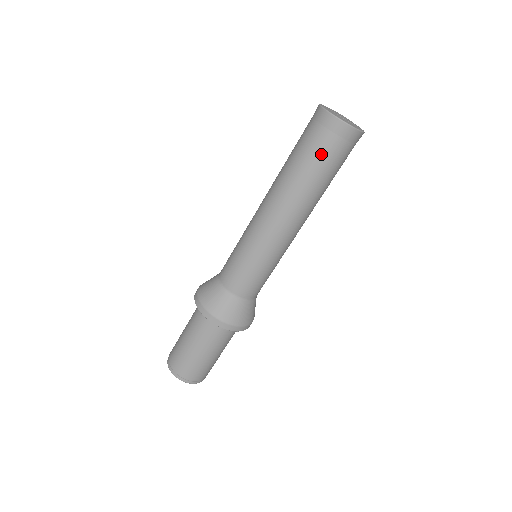
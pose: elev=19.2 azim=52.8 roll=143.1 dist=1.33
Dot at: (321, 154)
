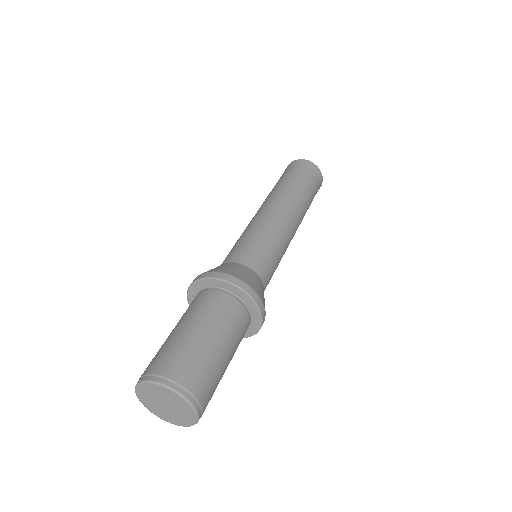
Dot at: (304, 176)
